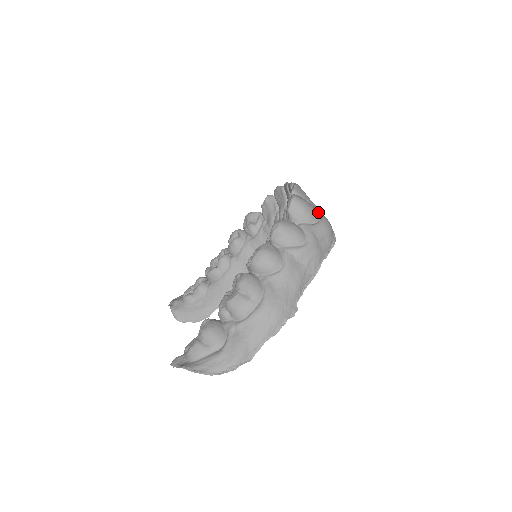
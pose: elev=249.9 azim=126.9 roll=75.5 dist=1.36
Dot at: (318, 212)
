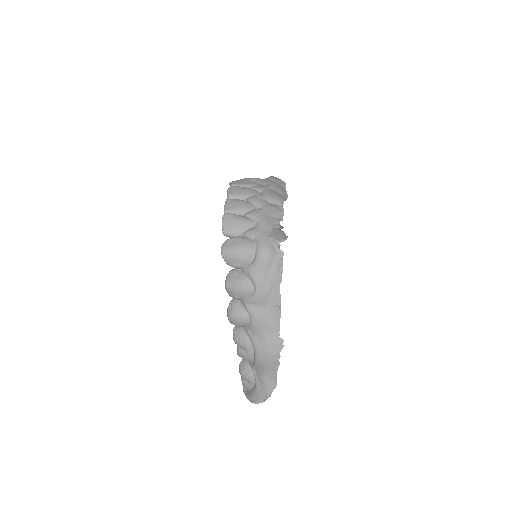
Dot at: (254, 237)
